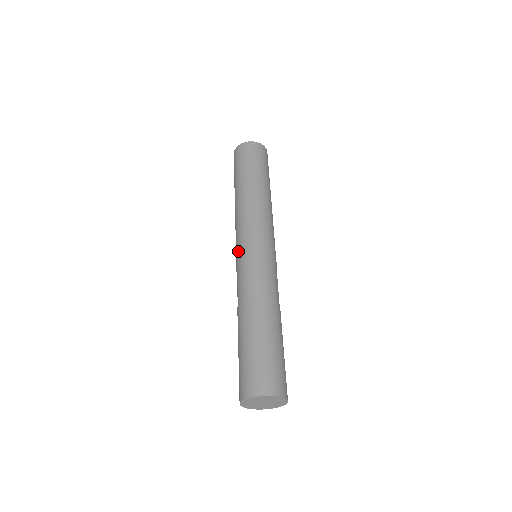
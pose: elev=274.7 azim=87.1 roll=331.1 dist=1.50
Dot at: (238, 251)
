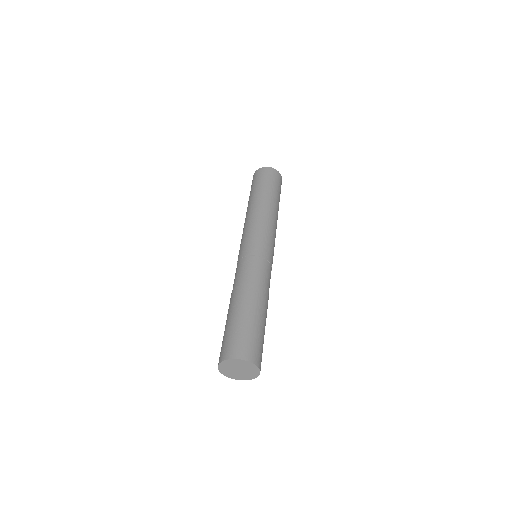
Dot at: (247, 245)
